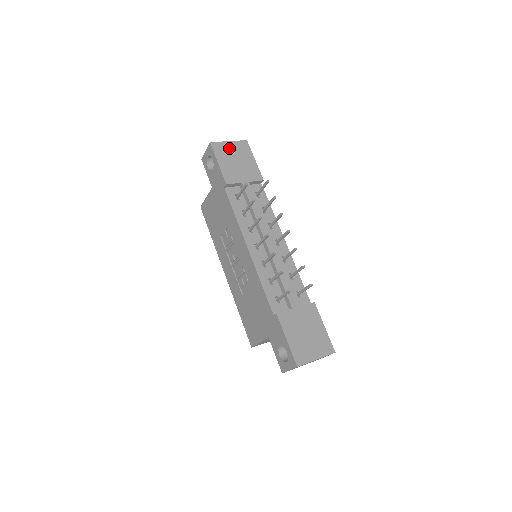
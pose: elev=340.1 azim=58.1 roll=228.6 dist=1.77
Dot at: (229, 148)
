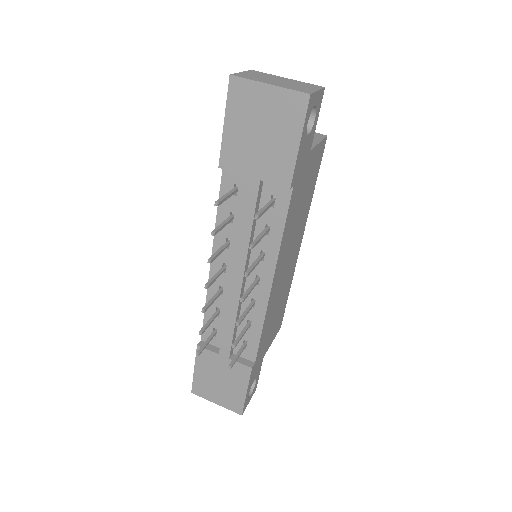
Dot at: (261, 100)
